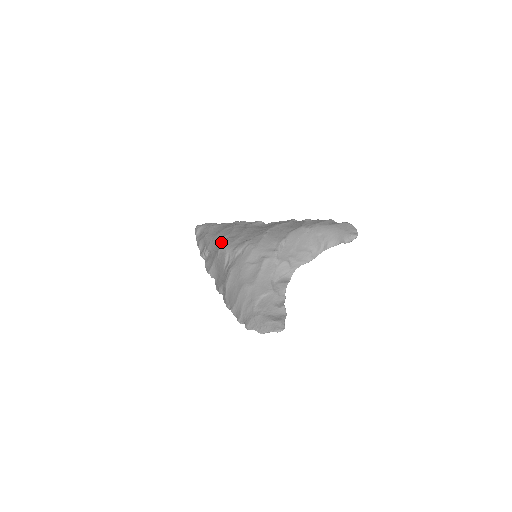
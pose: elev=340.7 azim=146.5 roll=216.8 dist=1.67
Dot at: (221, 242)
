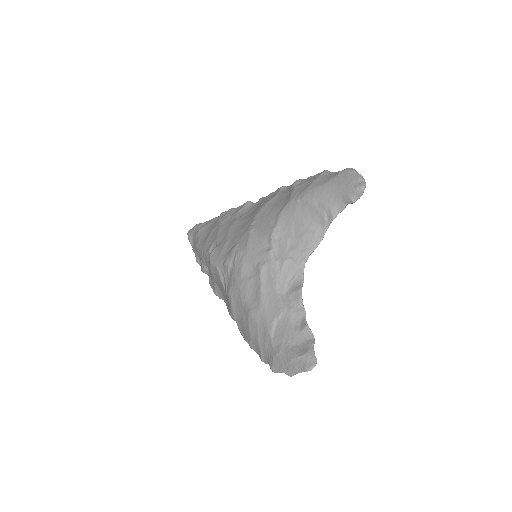
Dot at: (209, 257)
